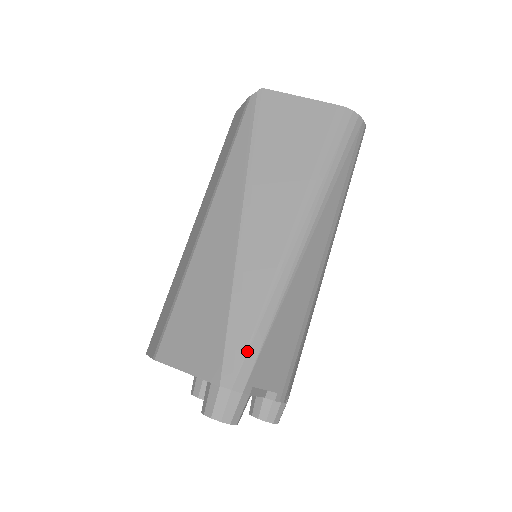
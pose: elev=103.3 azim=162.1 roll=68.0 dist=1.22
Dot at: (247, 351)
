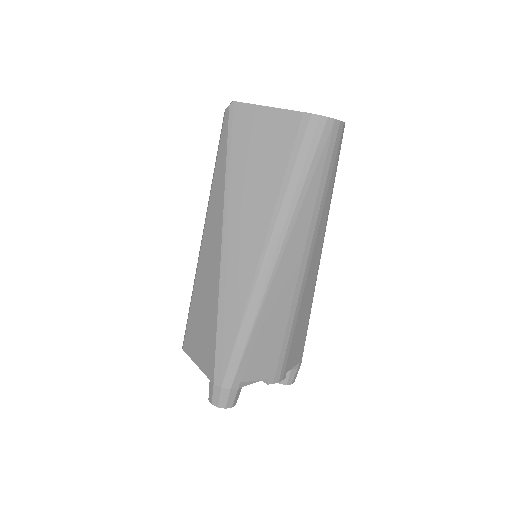
Dot at: (230, 359)
